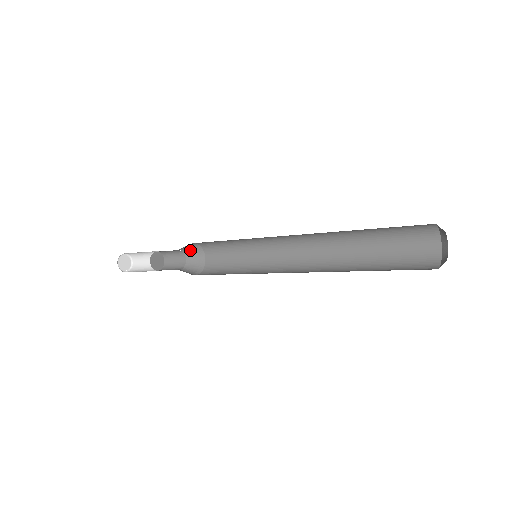
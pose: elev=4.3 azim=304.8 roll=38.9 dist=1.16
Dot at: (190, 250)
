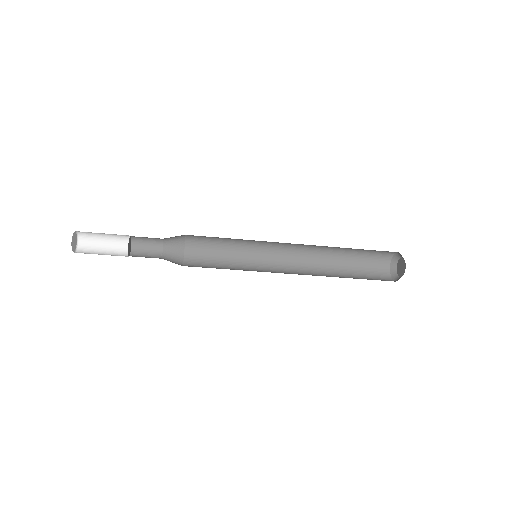
Dot at: (172, 244)
